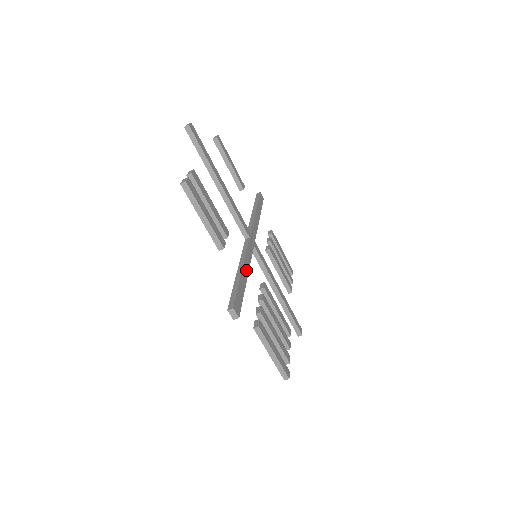
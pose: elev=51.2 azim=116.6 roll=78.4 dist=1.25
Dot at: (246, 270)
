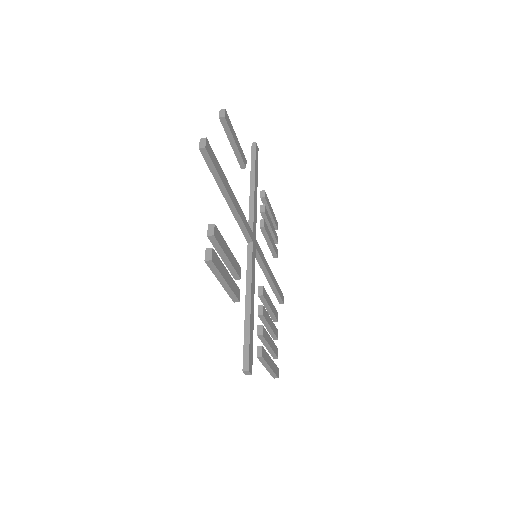
Dot at: (253, 298)
